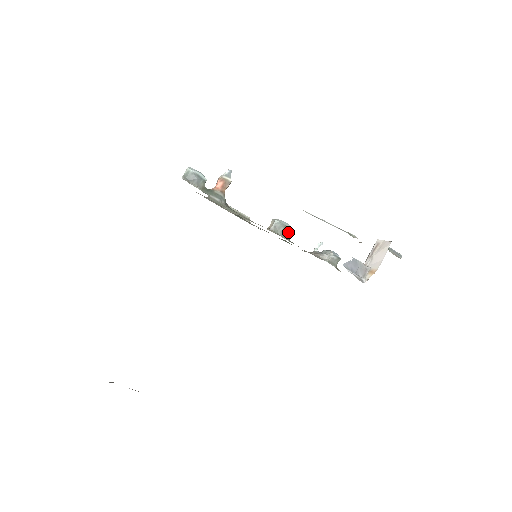
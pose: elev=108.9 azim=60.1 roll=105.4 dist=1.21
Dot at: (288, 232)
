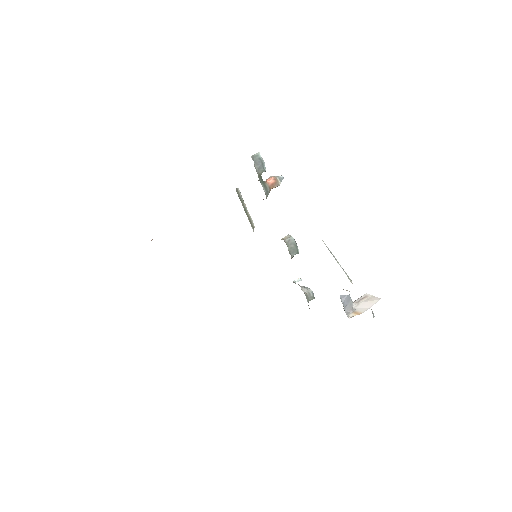
Dot at: (295, 251)
